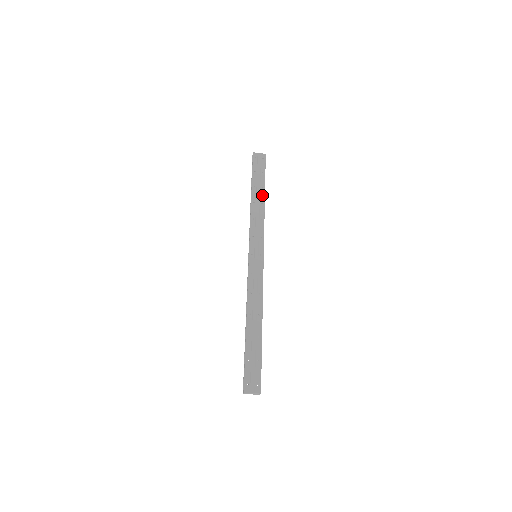
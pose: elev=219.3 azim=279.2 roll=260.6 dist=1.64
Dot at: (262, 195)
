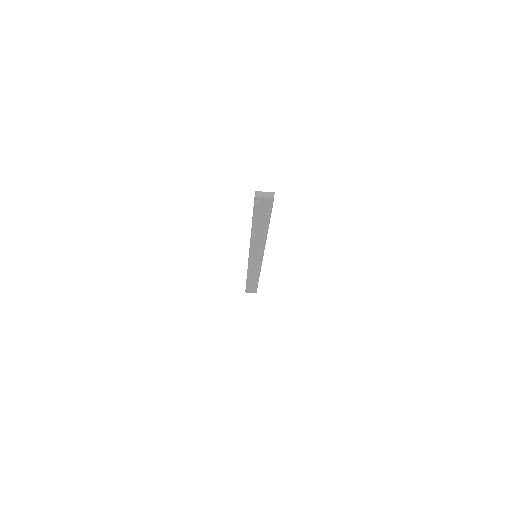
Dot at: occluded
